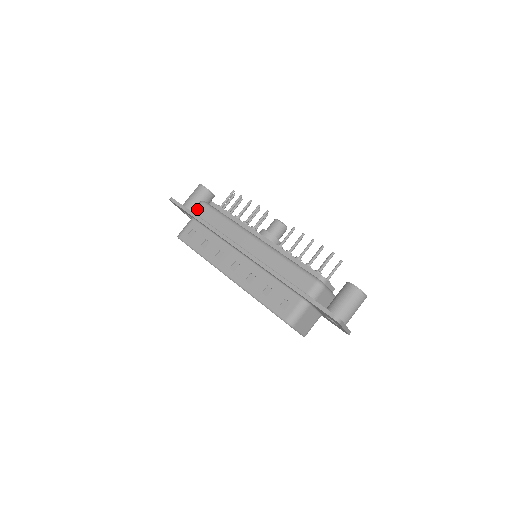
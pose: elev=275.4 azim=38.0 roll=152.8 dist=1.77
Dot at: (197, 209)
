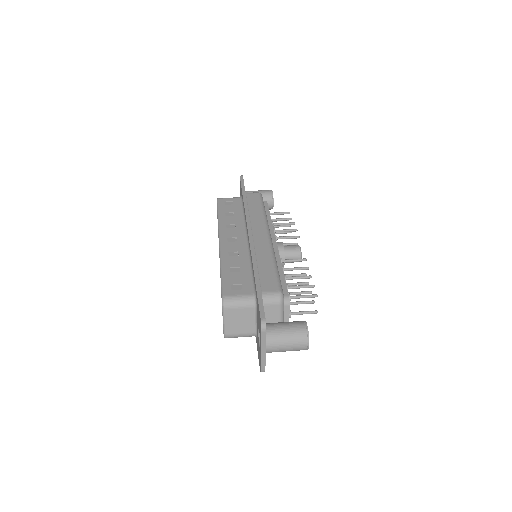
Dot at: (251, 193)
